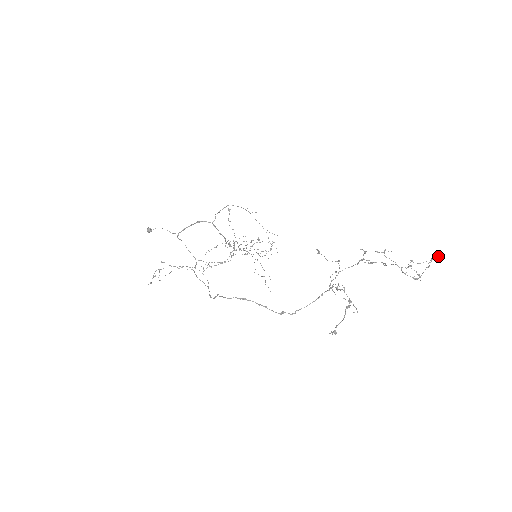
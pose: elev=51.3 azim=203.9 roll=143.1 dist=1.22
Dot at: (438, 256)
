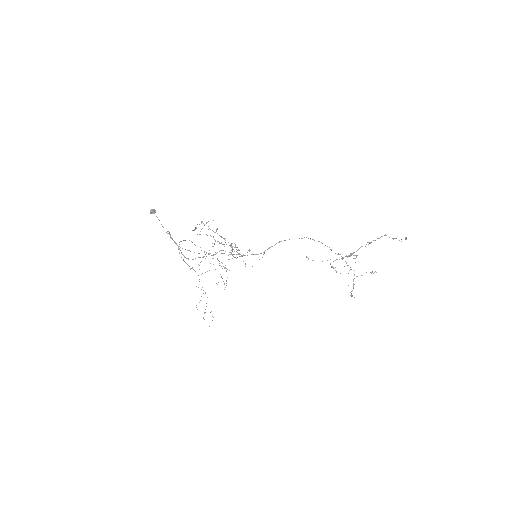
Dot at: (374, 272)
